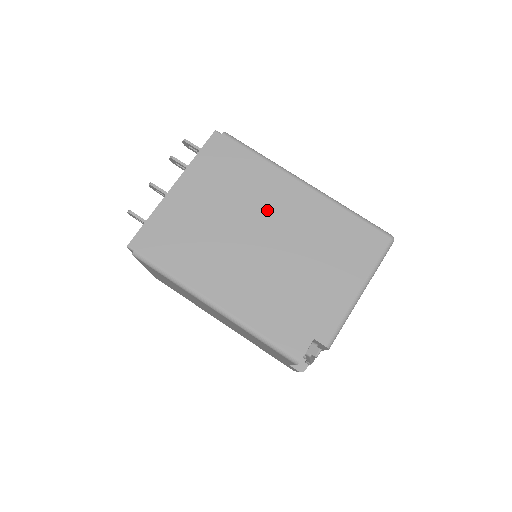
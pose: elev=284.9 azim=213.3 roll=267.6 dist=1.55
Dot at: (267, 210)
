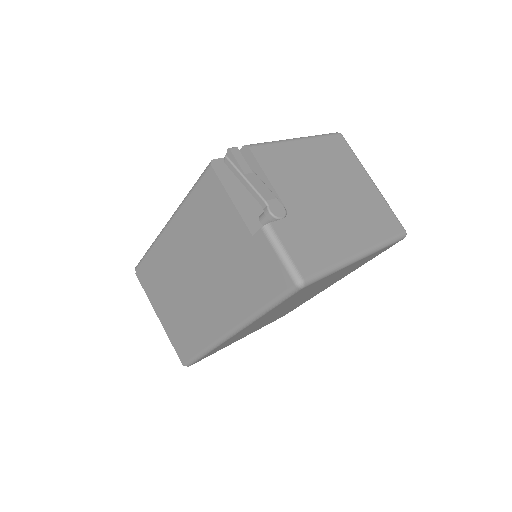
Dot at: occluded
